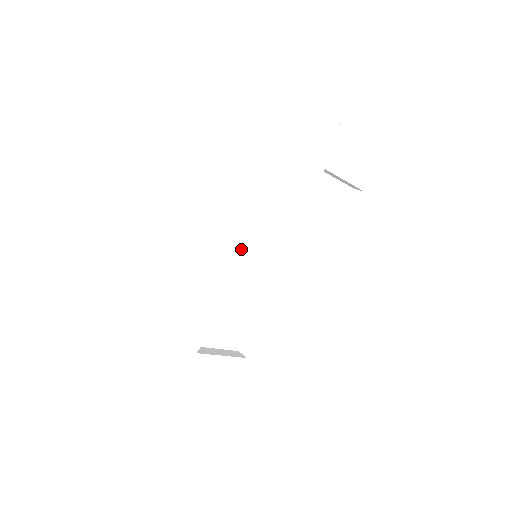
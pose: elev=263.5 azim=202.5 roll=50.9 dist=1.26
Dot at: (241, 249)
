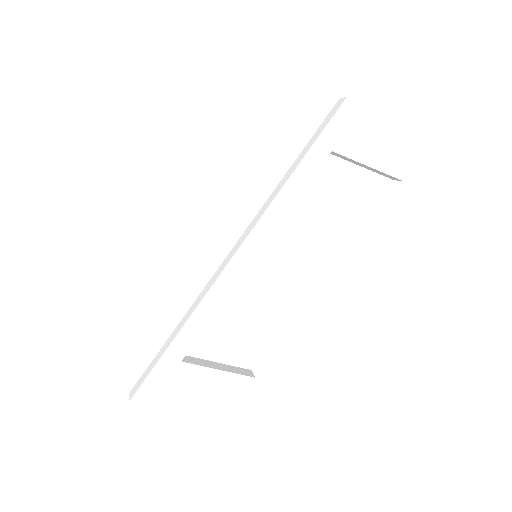
Dot at: (235, 247)
